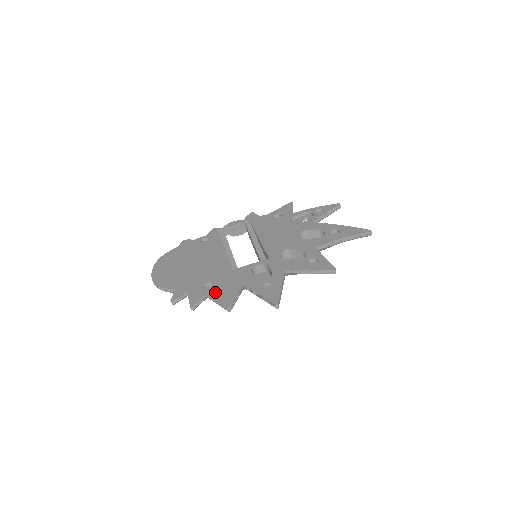
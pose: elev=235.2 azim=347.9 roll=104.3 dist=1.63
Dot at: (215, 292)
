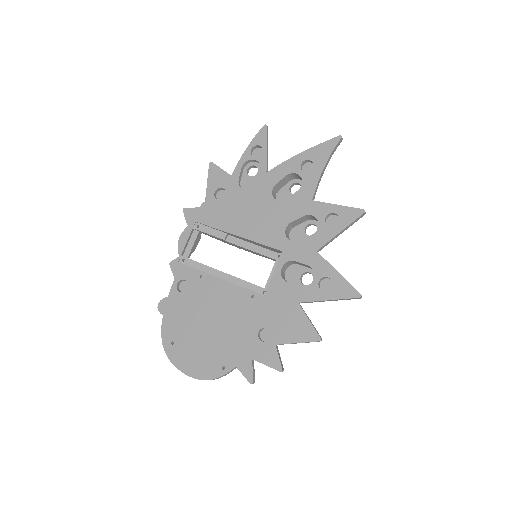
Dot at: (283, 335)
